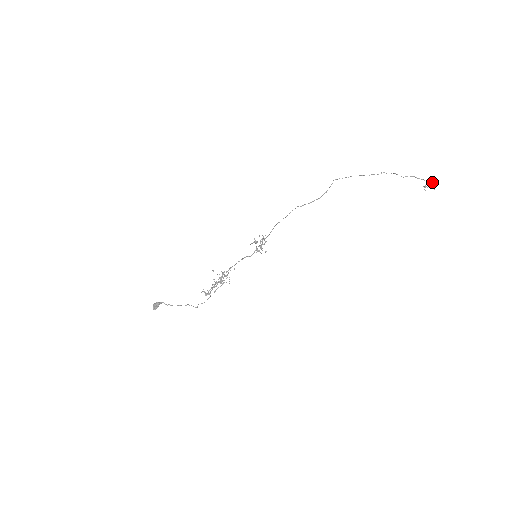
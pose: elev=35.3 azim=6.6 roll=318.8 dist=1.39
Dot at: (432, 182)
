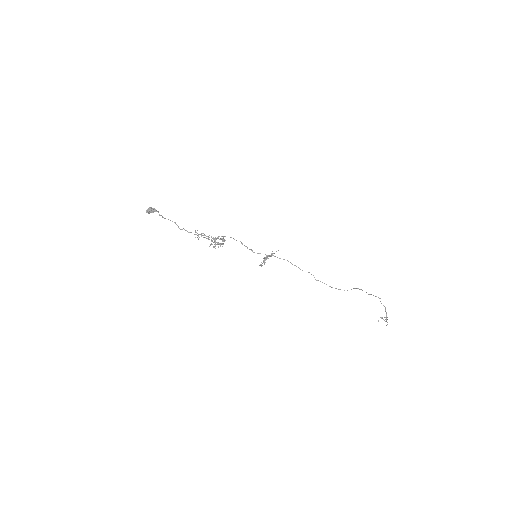
Dot at: (387, 322)
